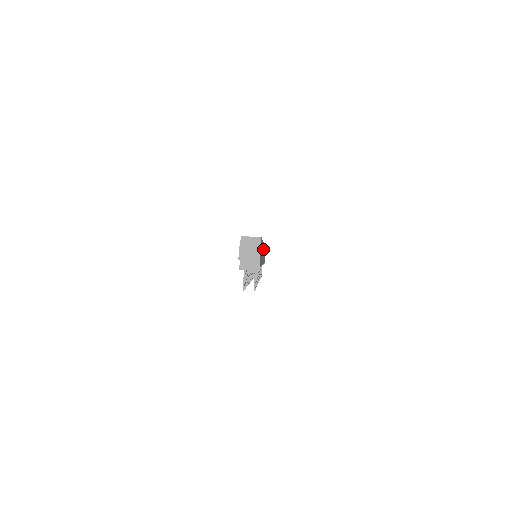
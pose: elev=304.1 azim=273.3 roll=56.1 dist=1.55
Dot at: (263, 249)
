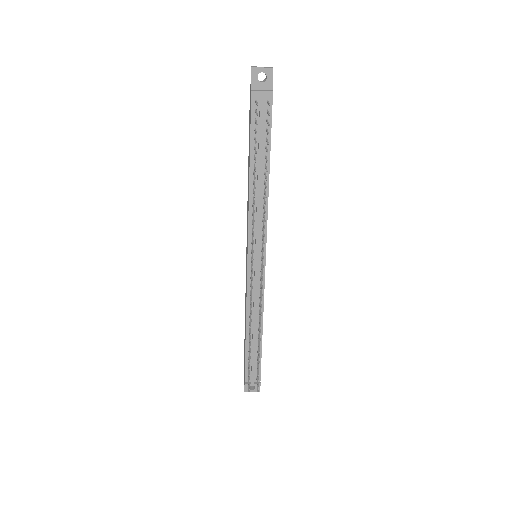
Dot at: occluded
